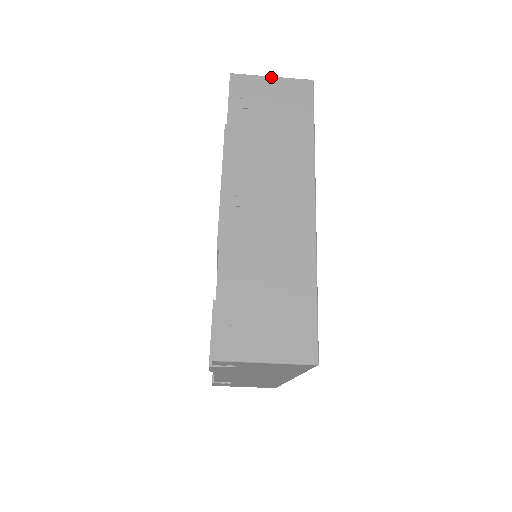
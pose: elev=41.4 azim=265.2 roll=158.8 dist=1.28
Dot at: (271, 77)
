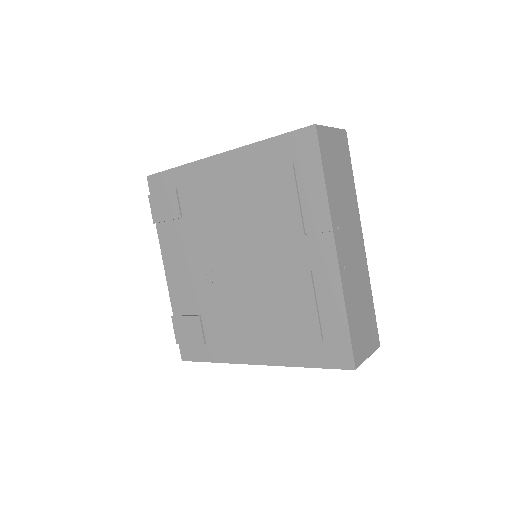
Dot at: occluded
